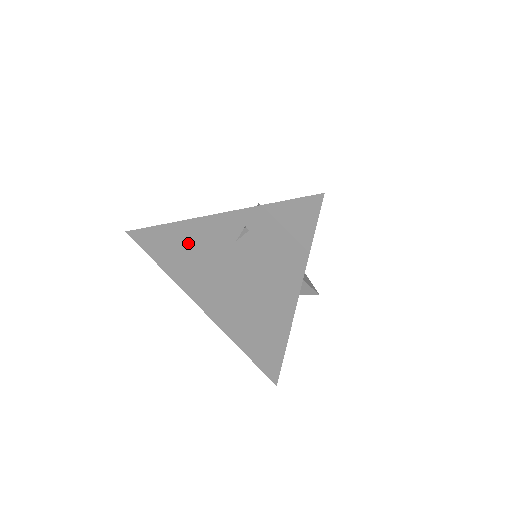
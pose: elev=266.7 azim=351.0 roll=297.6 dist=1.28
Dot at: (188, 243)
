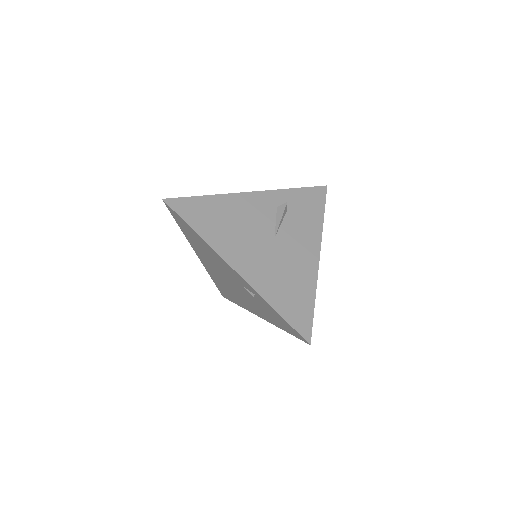
Dot at: (210, 252)
